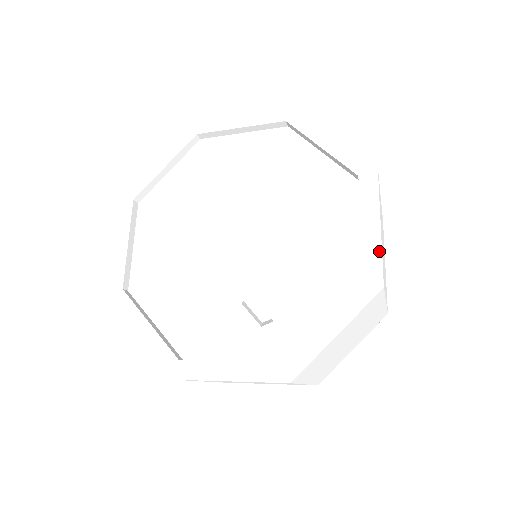
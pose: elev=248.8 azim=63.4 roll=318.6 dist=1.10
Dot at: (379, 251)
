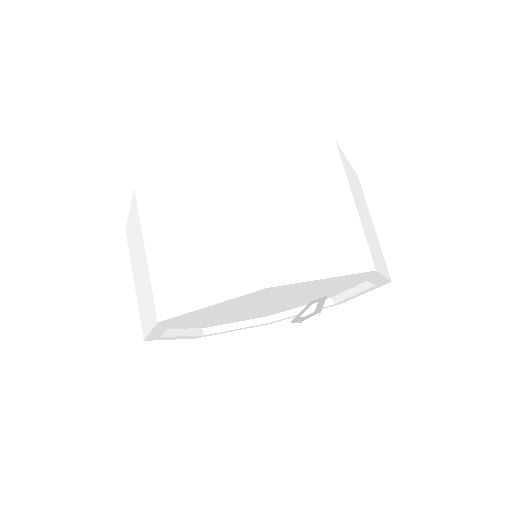
Dot at: (386, 280)
